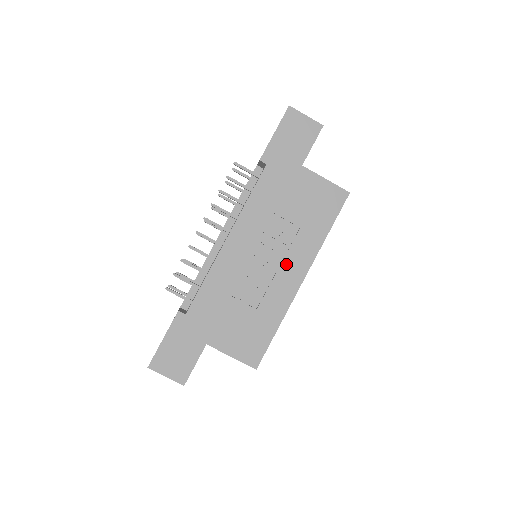
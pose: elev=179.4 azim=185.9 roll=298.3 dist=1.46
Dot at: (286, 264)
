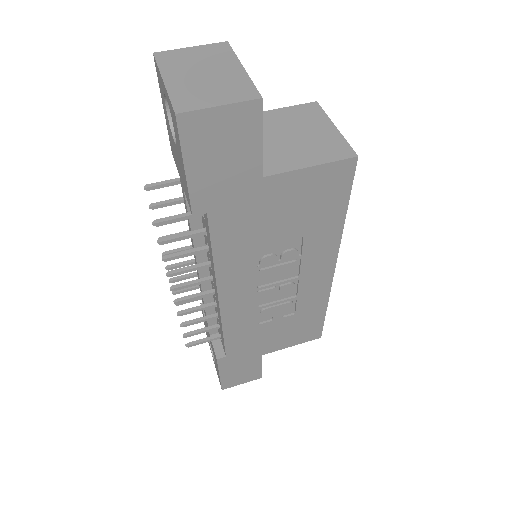
Dot at: (306, 272)
